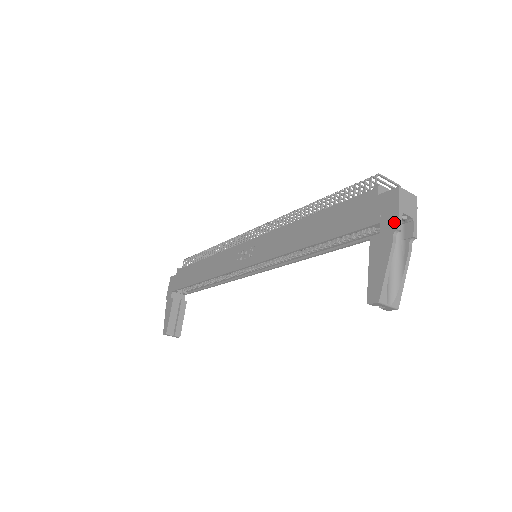
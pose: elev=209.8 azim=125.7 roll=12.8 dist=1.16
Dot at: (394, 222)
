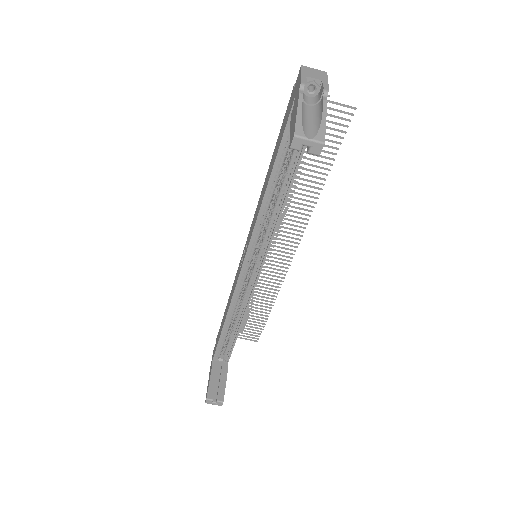
Dot at: (299, 83)
